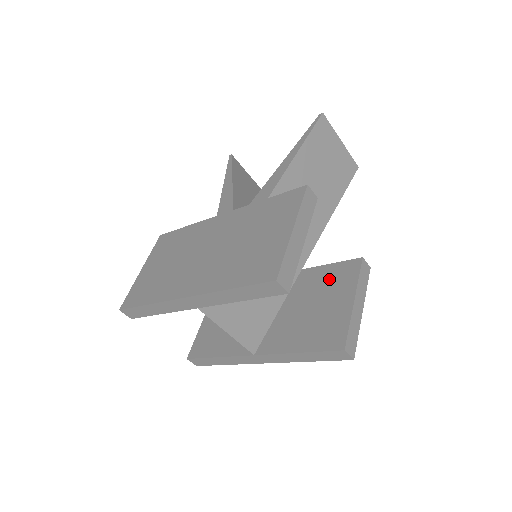
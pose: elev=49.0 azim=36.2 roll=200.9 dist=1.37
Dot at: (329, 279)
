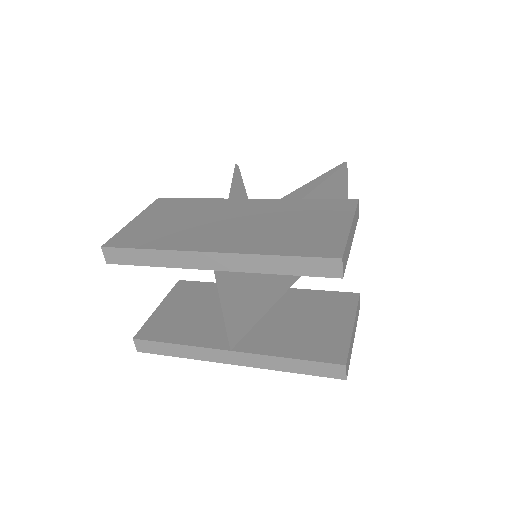
Dot at: (323, 302)
